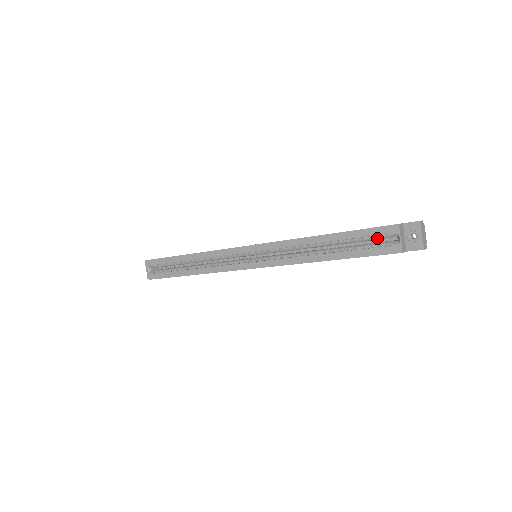
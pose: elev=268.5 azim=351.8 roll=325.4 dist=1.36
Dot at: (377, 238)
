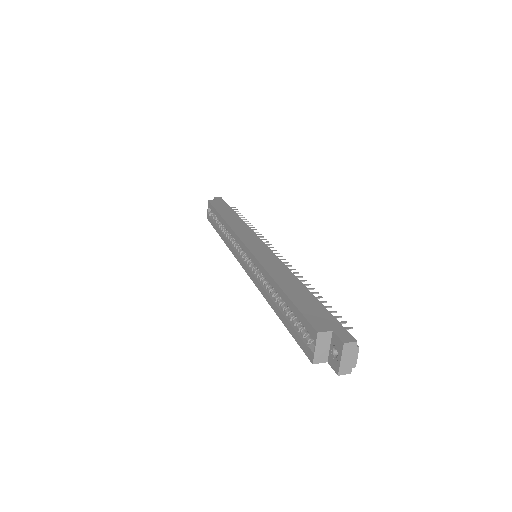
Dot at: occluded
